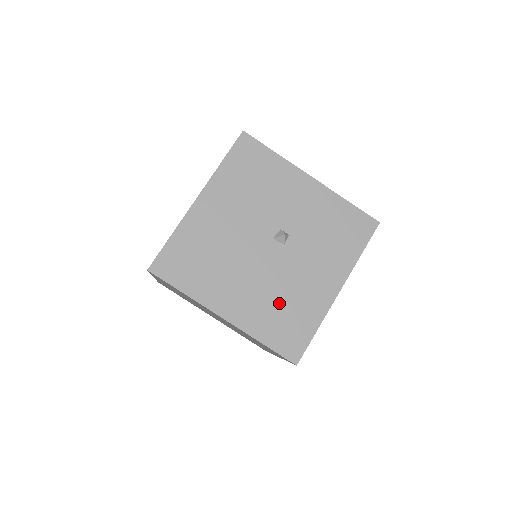
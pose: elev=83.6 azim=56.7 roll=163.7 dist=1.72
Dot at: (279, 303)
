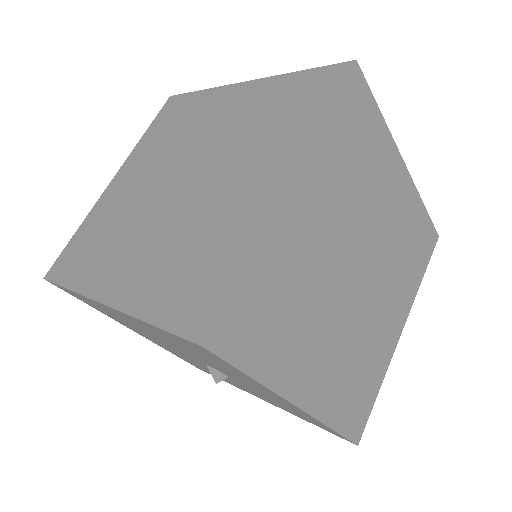
Dot at: occluded
